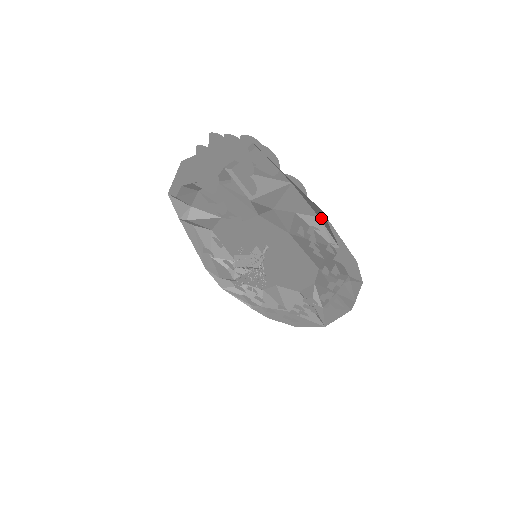
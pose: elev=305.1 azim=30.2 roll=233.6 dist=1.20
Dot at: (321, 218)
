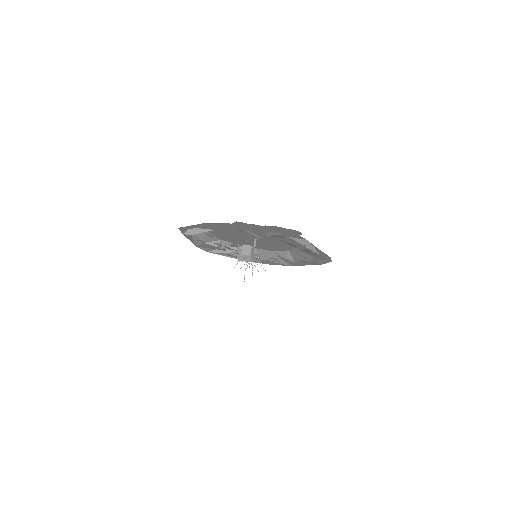
Dot at: occluded
